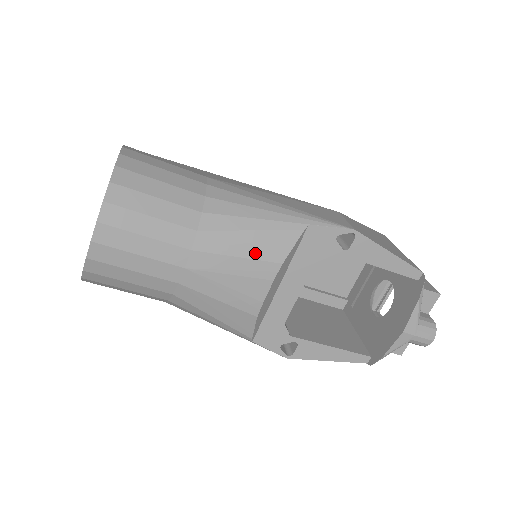
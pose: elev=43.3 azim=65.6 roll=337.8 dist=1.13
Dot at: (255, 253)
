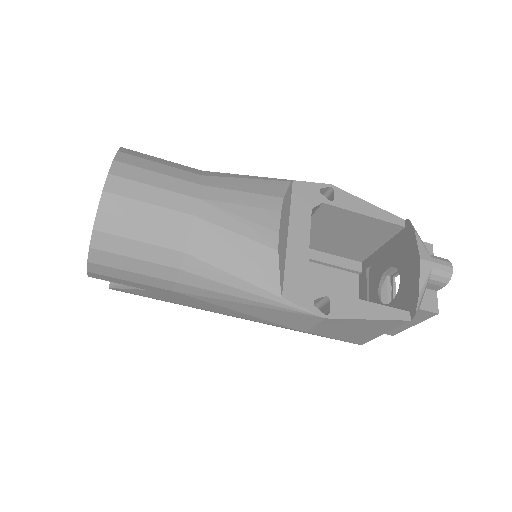
Dot at: (257, 190)
